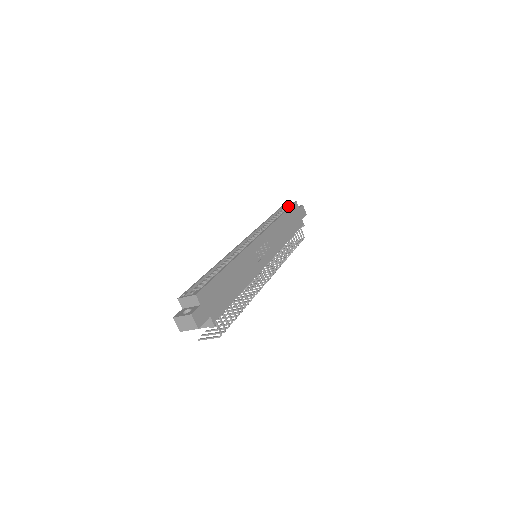
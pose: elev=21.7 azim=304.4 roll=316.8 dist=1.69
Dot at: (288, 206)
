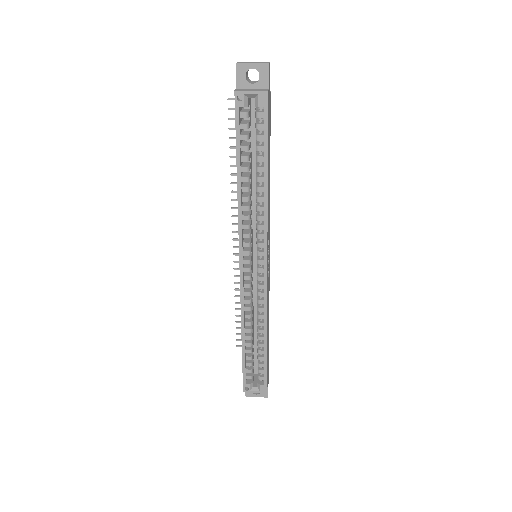
Dot at: occluded
